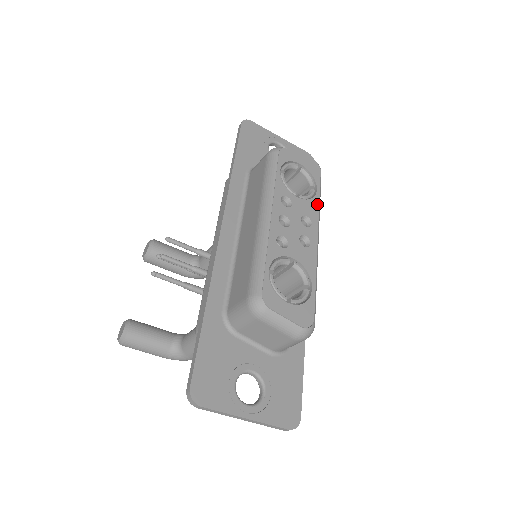
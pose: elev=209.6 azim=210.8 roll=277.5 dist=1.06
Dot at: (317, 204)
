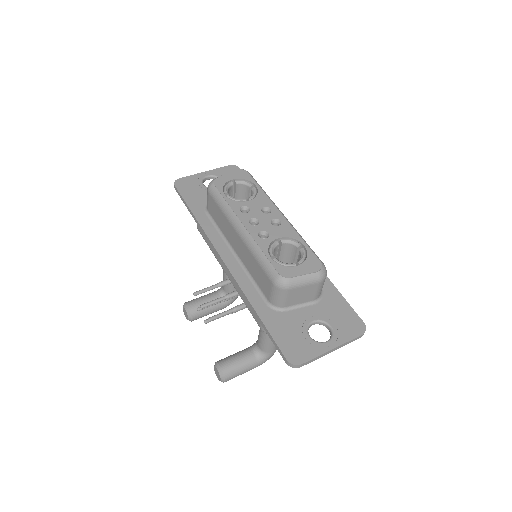
Dot at: (263, 194)
